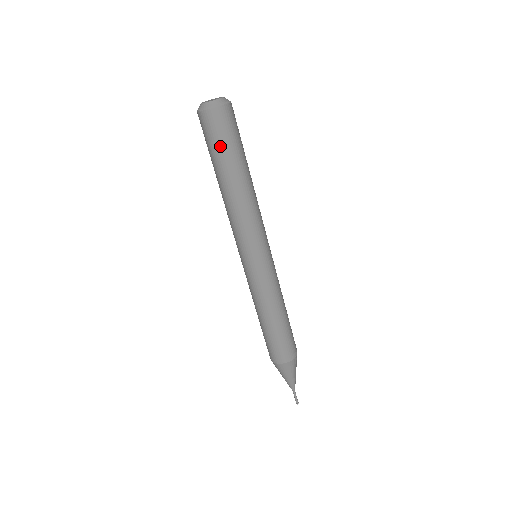
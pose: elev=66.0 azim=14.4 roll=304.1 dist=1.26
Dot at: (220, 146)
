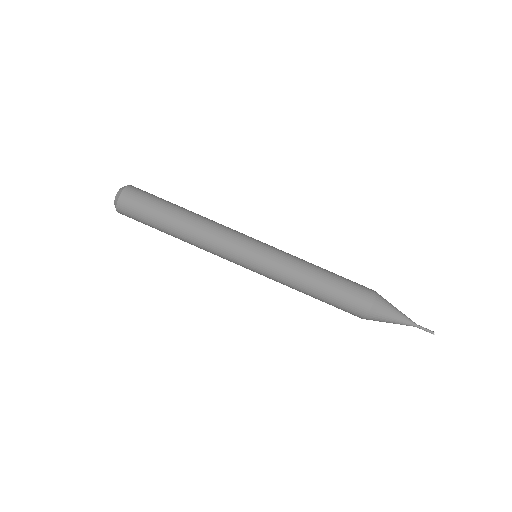
Dot at: (146, 216)
